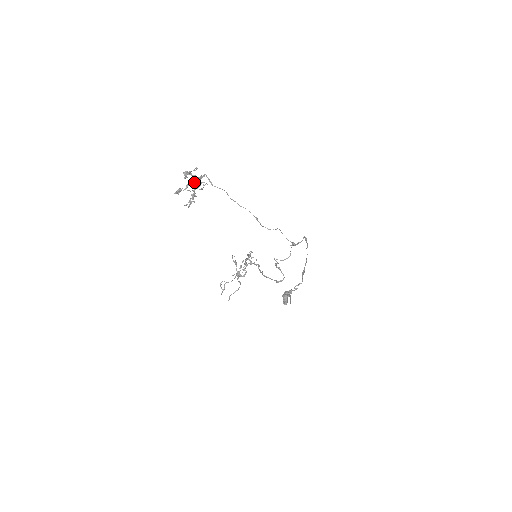
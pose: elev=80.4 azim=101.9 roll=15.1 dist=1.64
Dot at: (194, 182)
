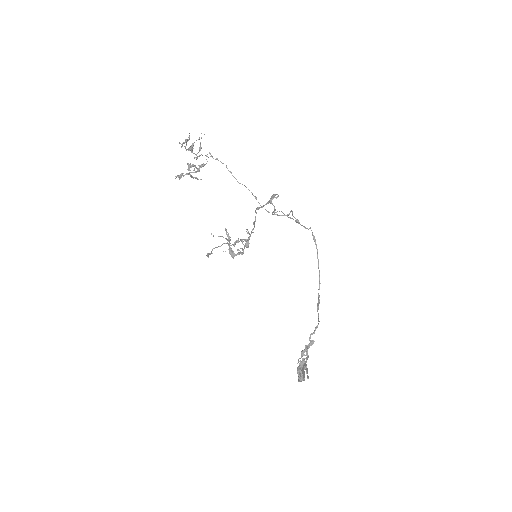
Dot at: (196, 171)
